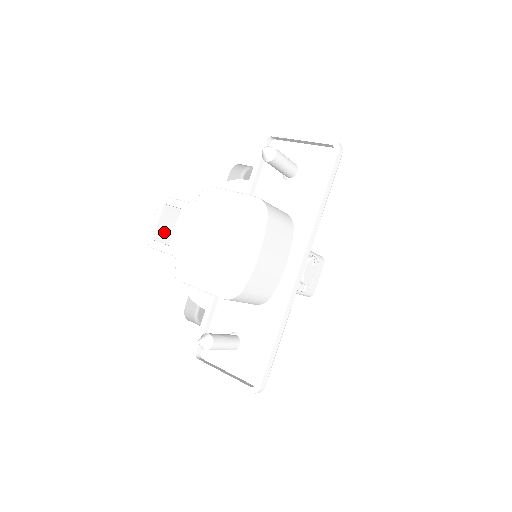
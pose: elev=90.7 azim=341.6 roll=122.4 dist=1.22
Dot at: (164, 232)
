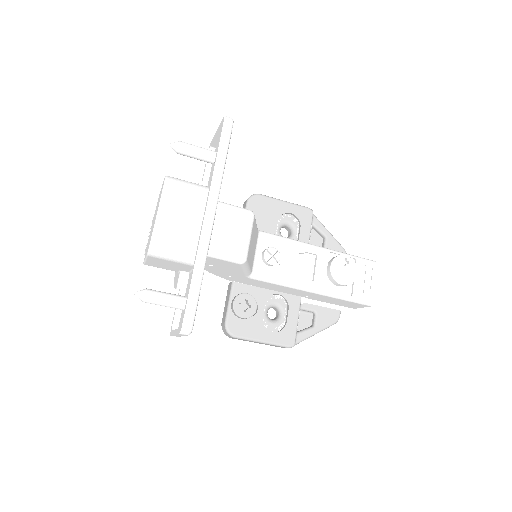
Dot at: occluded
